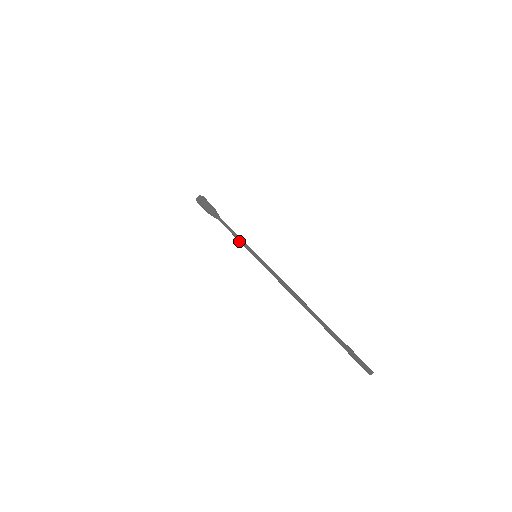
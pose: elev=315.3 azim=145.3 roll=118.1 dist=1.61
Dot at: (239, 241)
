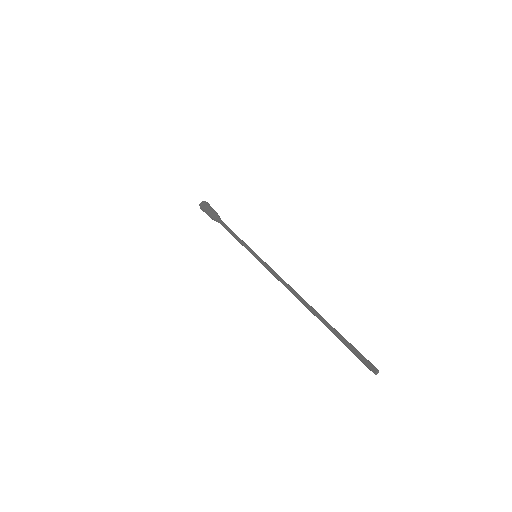
Dot at: (240, 243)
